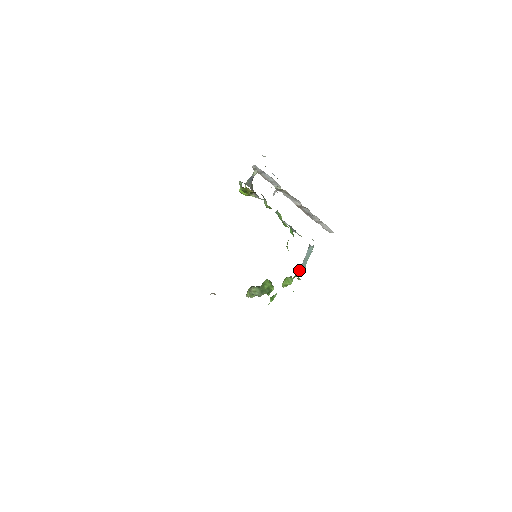
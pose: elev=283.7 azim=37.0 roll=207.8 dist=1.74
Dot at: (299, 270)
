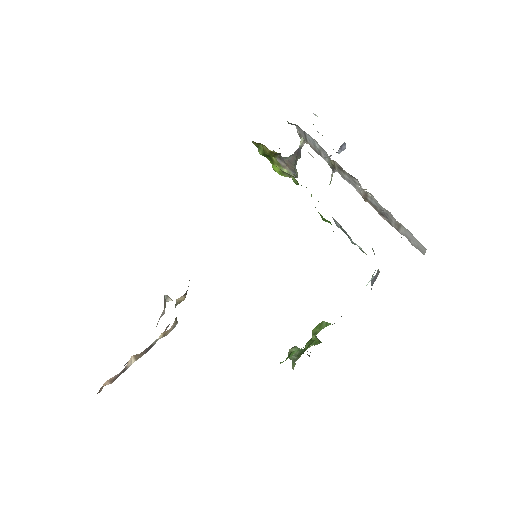
Dot at: occluded
